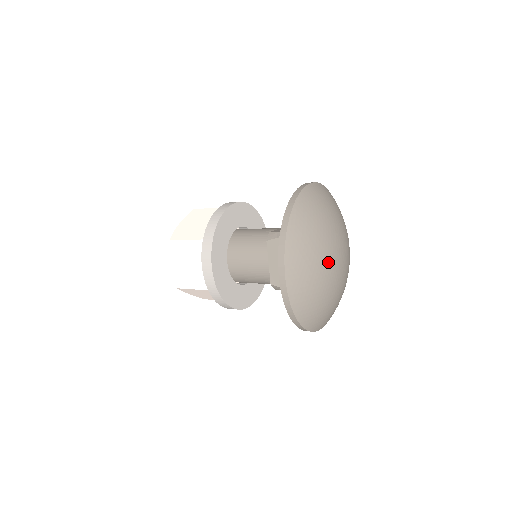
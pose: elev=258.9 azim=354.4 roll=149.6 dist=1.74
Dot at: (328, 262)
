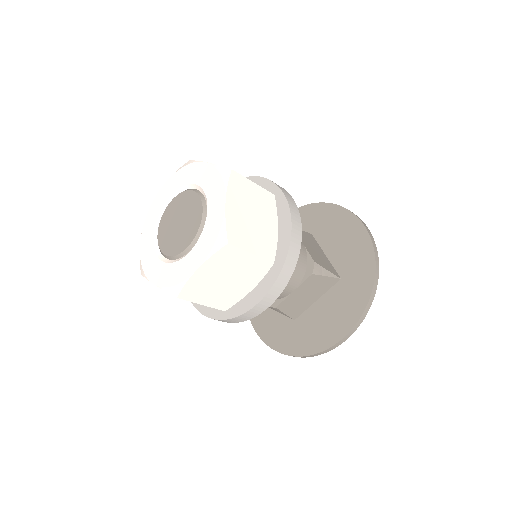
Dot at: occluded
